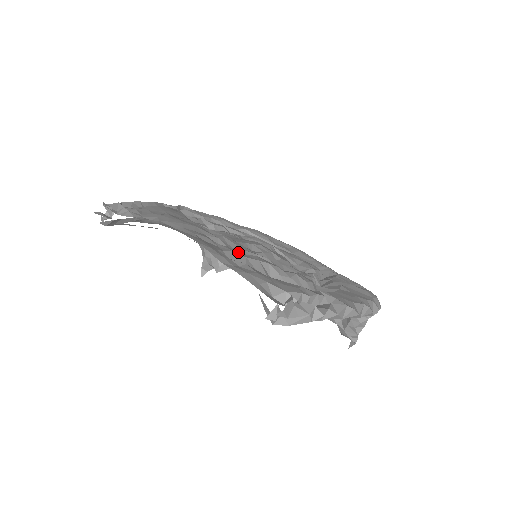
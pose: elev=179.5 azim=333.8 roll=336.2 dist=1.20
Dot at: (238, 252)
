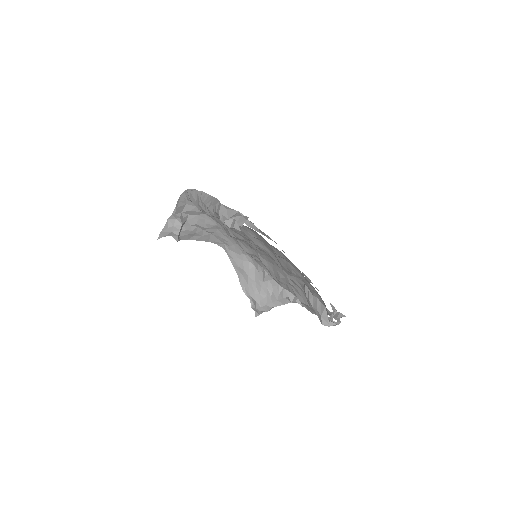
Dot at: (303, 273)
